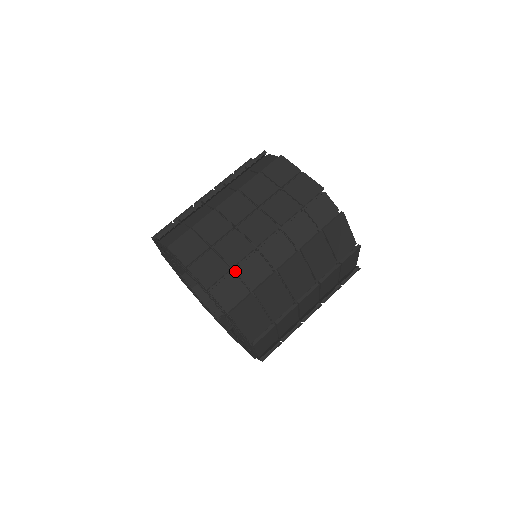
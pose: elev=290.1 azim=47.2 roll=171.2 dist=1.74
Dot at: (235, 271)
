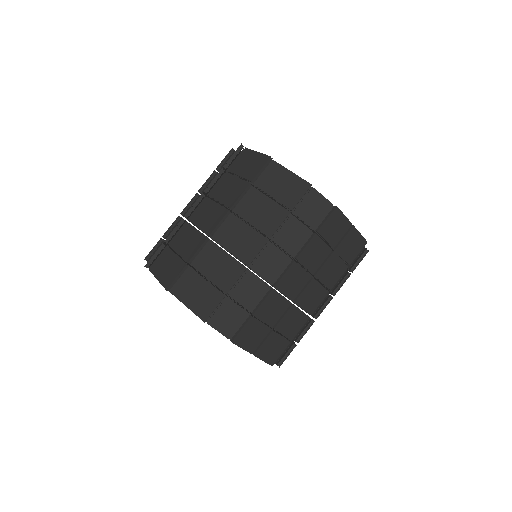
Dot at: occluded
